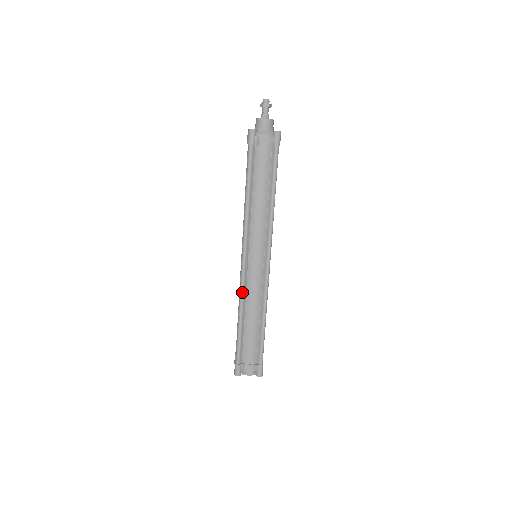
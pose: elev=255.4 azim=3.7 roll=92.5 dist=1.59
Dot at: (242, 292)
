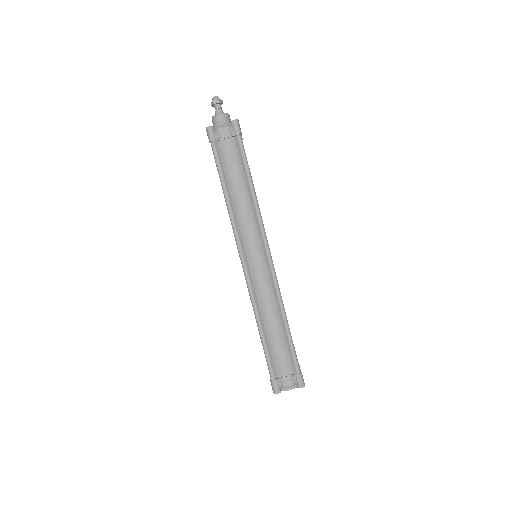
Dot at: (252, 297)
